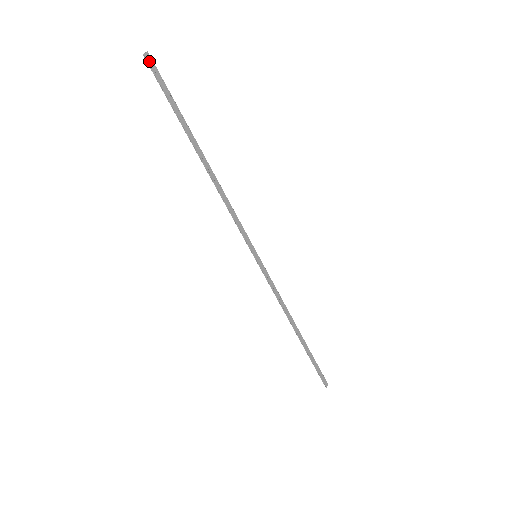
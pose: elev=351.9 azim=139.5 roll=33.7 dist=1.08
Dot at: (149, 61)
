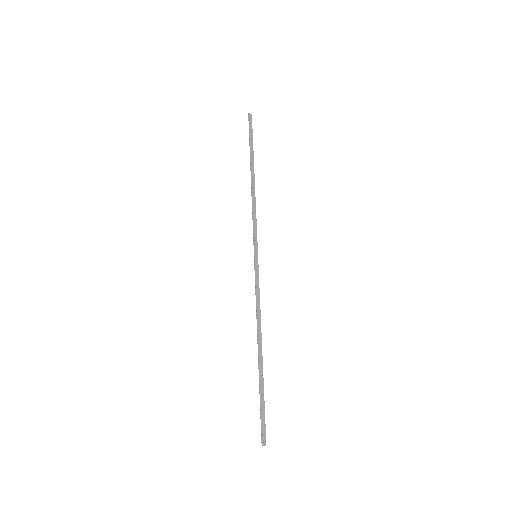
Dot at: (250, 117)
